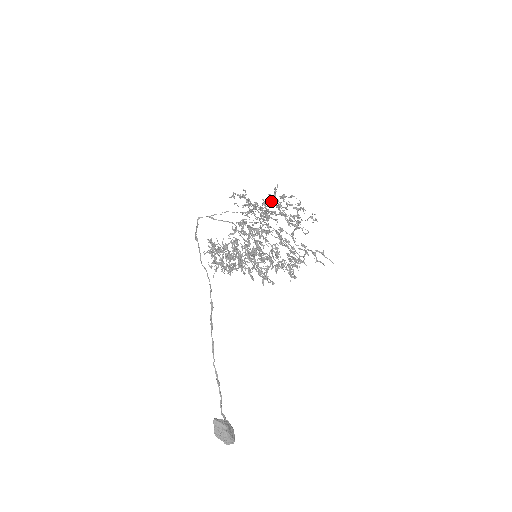
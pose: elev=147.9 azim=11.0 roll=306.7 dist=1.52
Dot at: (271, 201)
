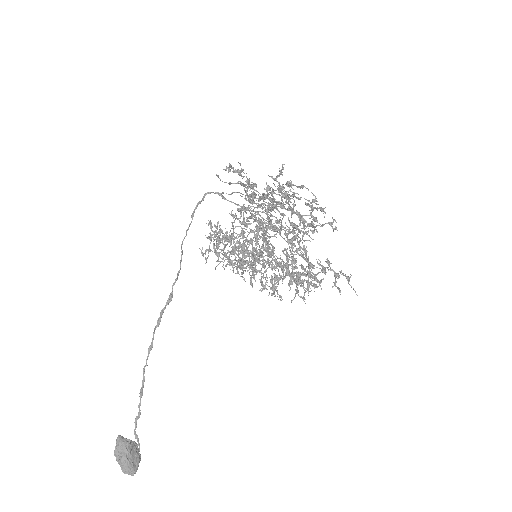
Dot at: occluded
